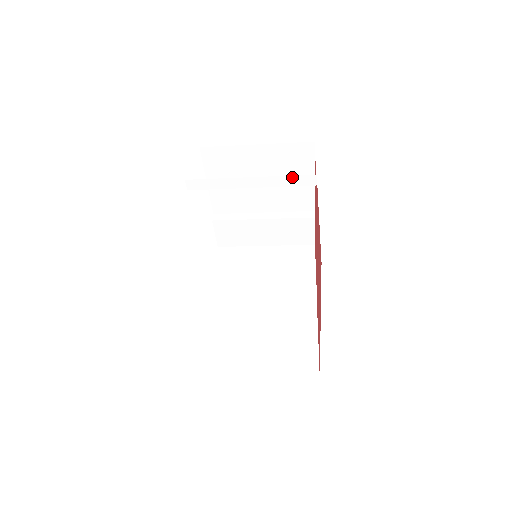
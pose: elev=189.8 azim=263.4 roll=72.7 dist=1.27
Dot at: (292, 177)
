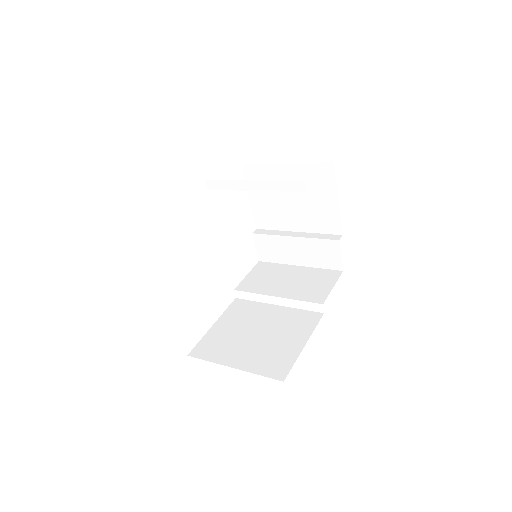
Dot at: (285, 182)
